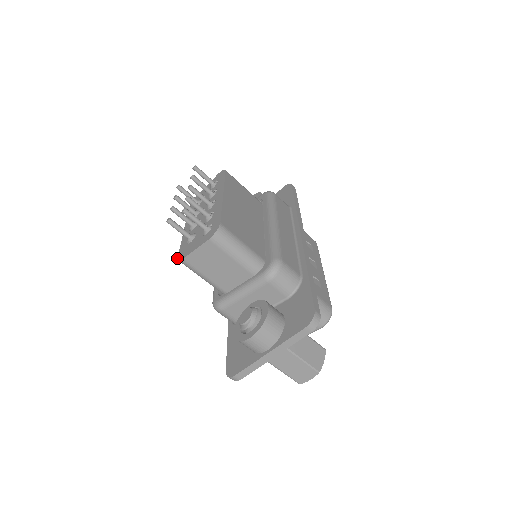
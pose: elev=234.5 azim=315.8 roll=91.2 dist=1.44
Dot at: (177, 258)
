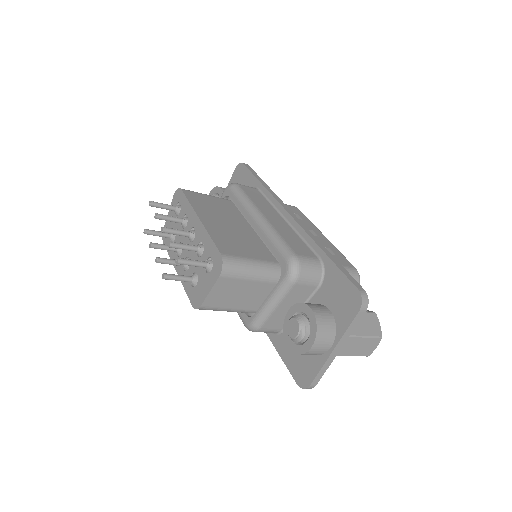
Dot at: occluded
